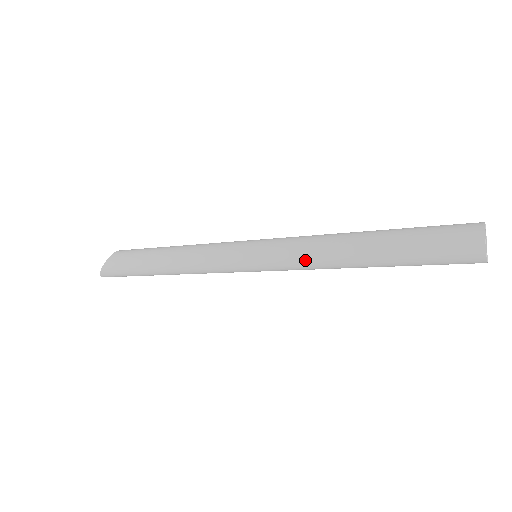
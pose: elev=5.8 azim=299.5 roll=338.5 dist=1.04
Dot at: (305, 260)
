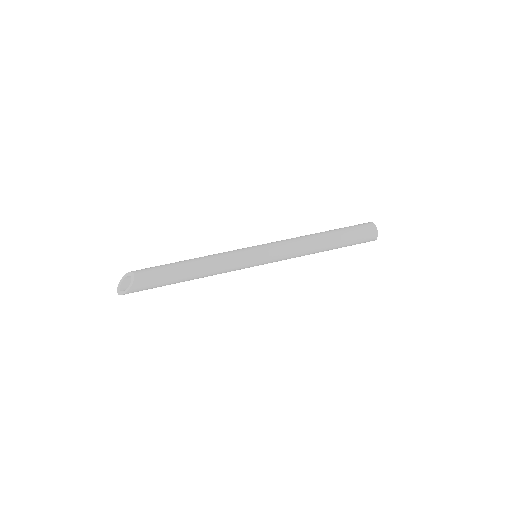
Dot at: (294, 257)
